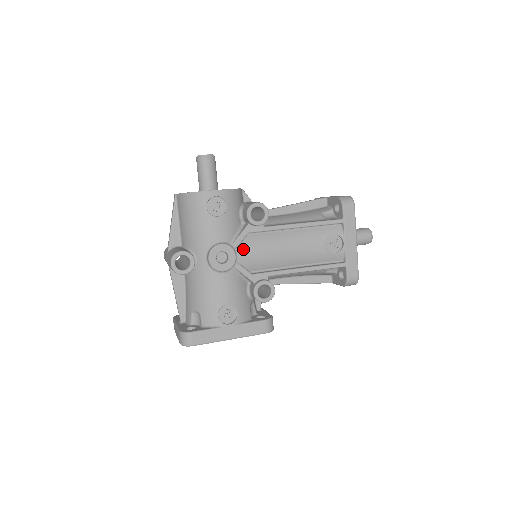
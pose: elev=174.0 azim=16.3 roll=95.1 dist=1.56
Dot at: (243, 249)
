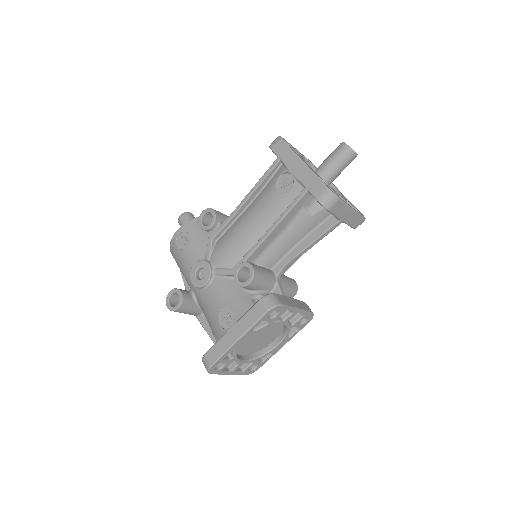
Dot at: (215, 255)
